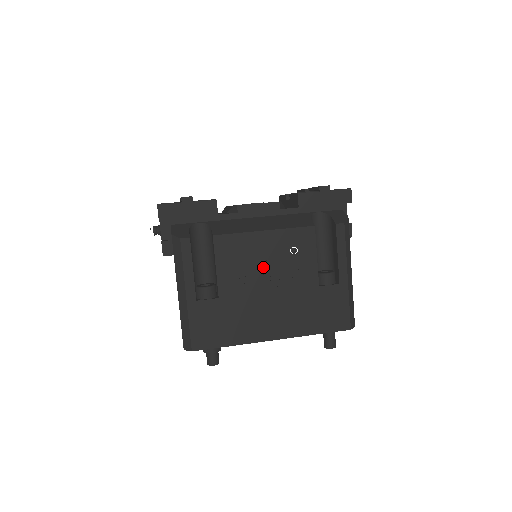
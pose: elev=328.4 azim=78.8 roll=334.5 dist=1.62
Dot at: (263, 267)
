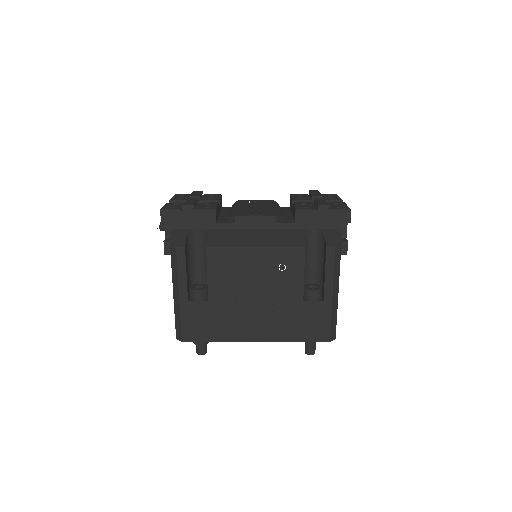
Dot at: (251, 279)
